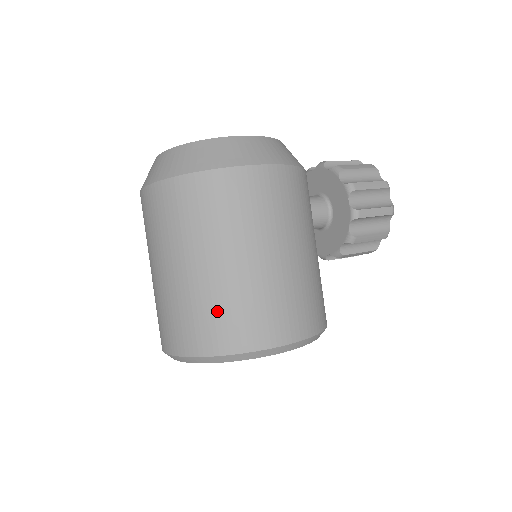
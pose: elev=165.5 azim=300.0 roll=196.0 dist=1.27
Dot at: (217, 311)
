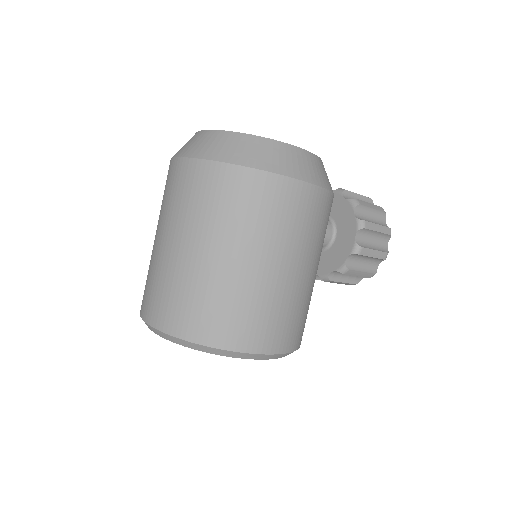
Dot at: (219, 304)
